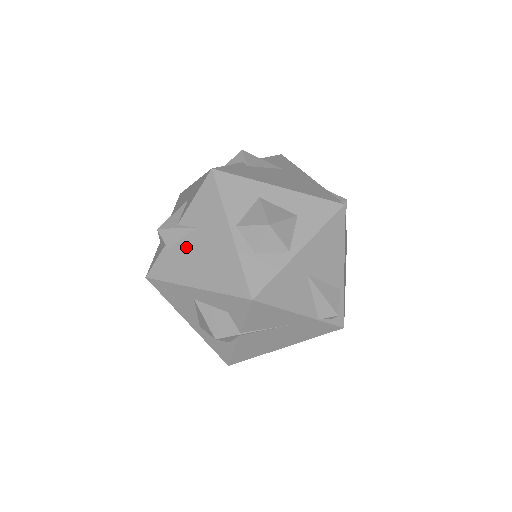
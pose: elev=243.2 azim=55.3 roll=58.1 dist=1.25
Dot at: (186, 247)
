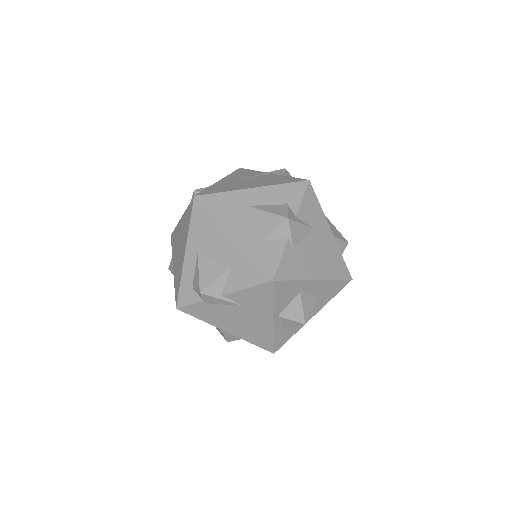
Dot at: (226, 311)
